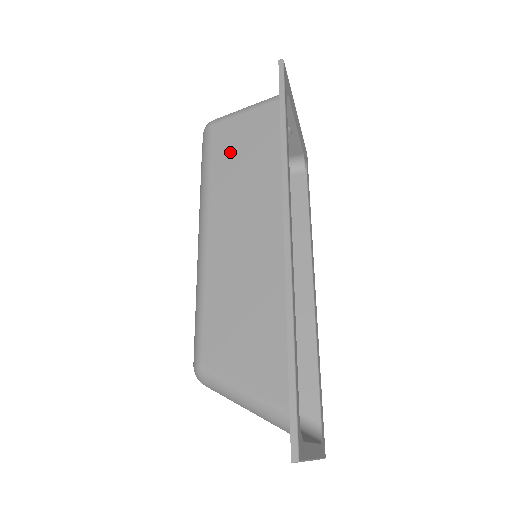
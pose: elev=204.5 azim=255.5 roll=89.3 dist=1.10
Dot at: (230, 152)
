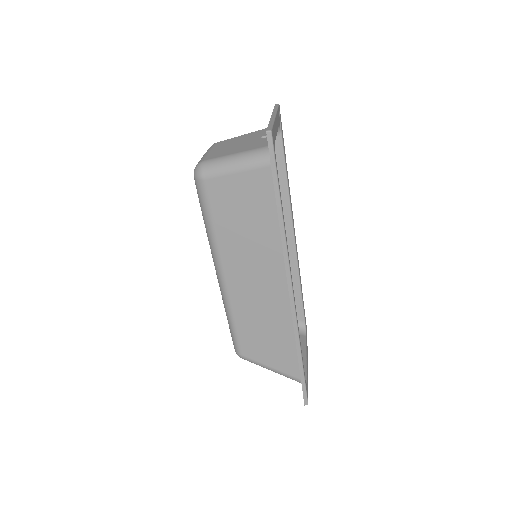
Dot at: (230, 213)
